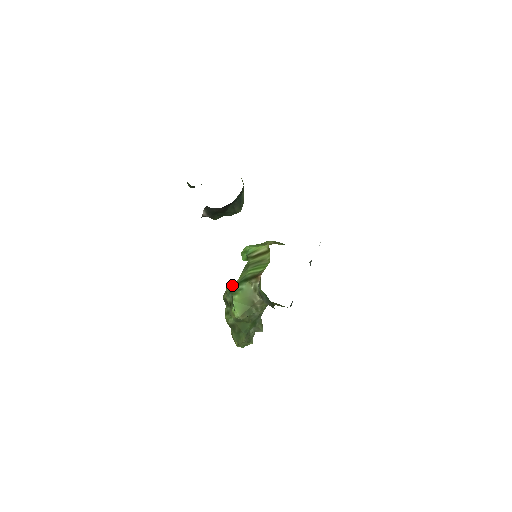
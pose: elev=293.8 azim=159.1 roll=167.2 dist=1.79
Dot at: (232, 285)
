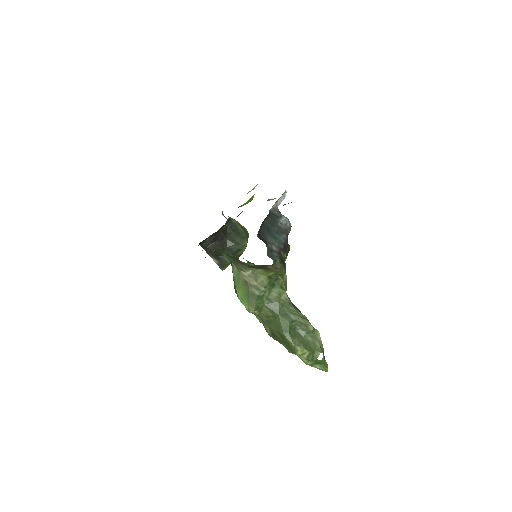
Dot at: (234, 286)
